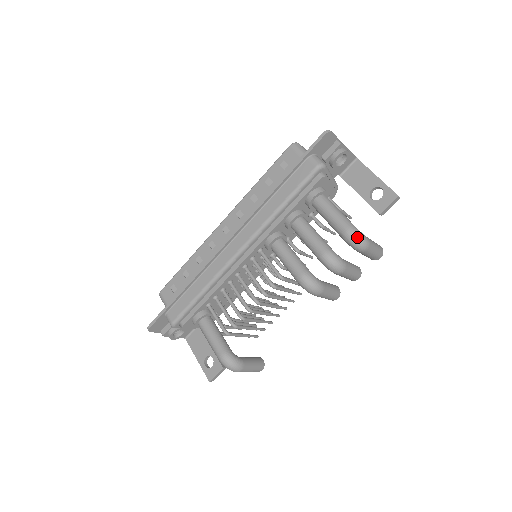
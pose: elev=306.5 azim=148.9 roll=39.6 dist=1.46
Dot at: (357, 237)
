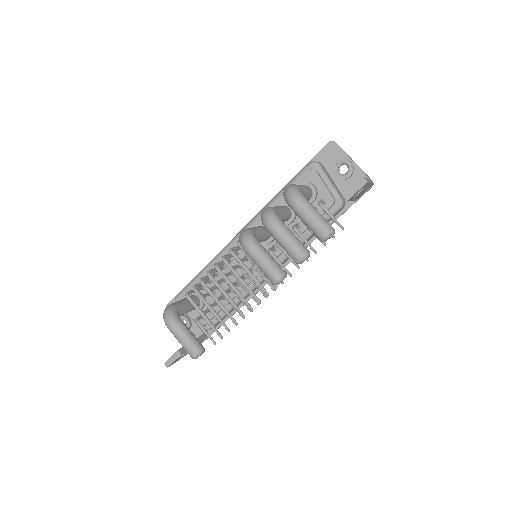
Dot at: (289, 188)
